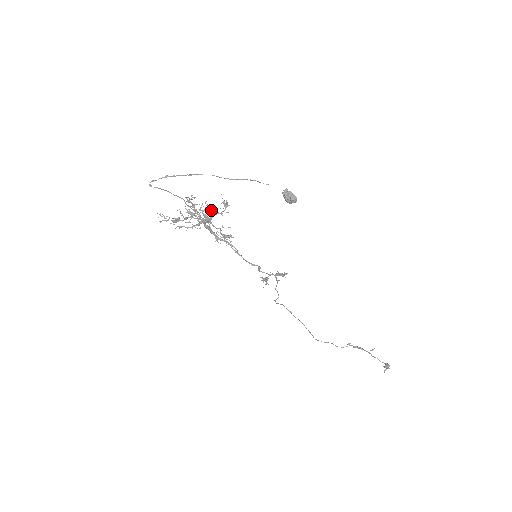
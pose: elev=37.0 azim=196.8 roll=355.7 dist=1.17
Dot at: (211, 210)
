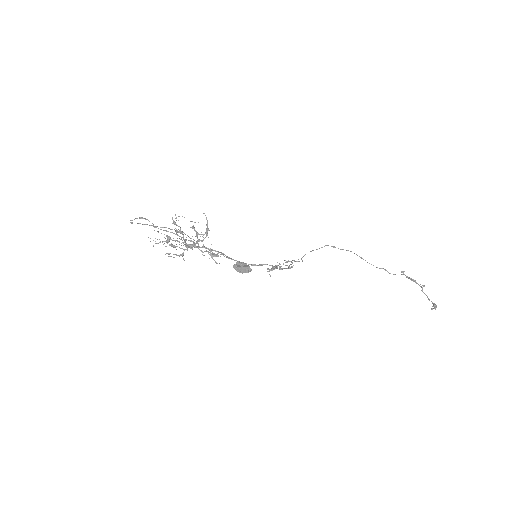
Dot at: occluded
